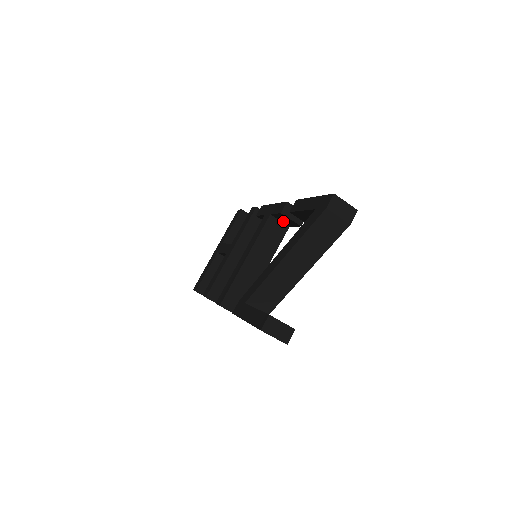
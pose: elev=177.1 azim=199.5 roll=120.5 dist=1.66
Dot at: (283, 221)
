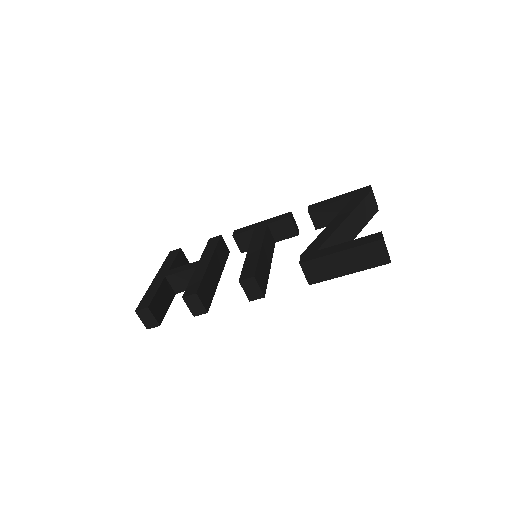
Dot at: (276, 233)
